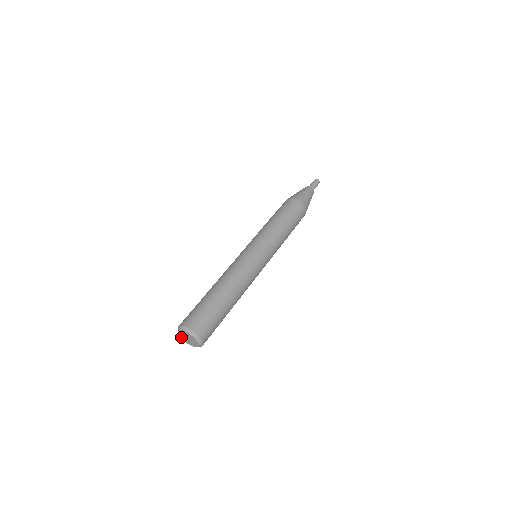
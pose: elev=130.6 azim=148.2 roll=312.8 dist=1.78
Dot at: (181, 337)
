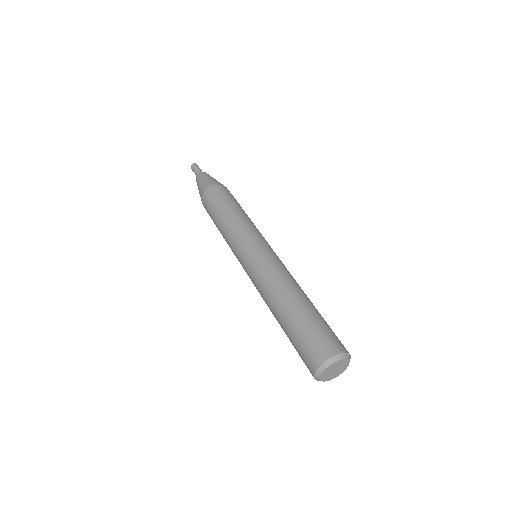
Dot at: (324, 381)
